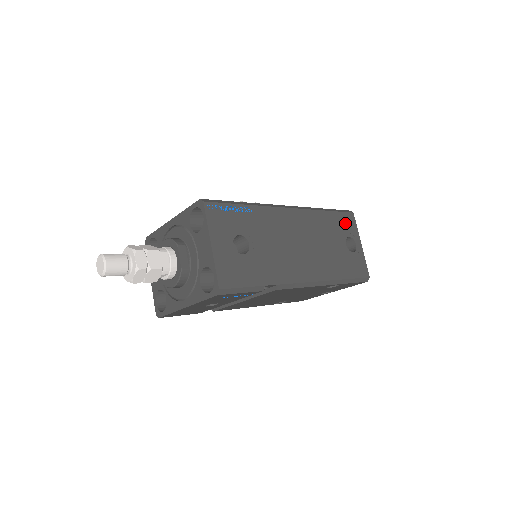
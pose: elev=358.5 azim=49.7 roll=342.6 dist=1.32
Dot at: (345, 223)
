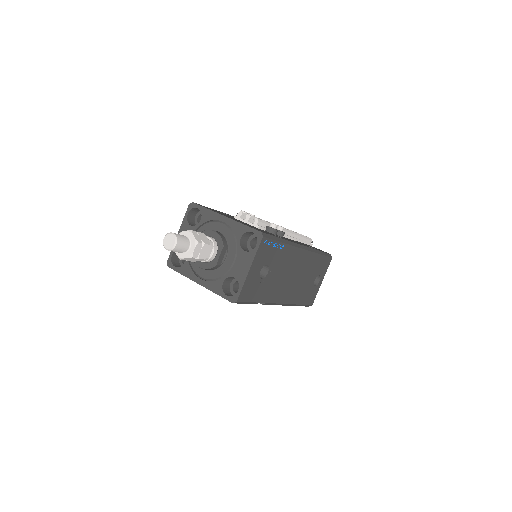
Dot at: (324, 265)
